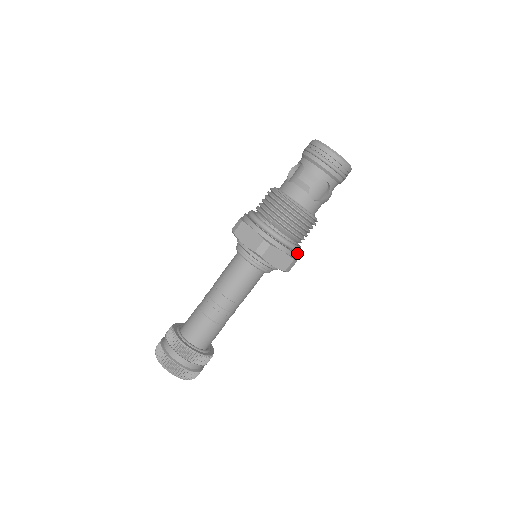
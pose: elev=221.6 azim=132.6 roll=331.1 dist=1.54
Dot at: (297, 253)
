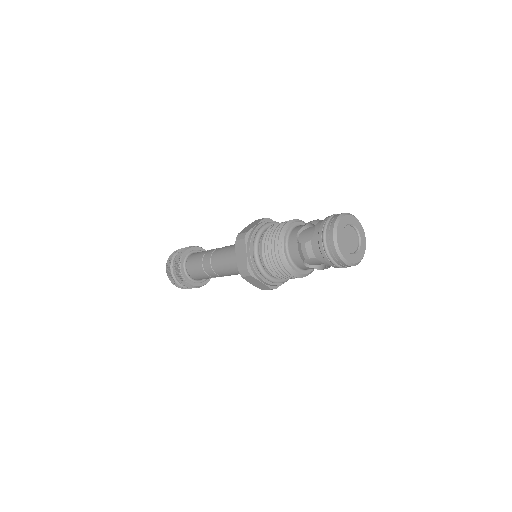
Dot at: occluded
